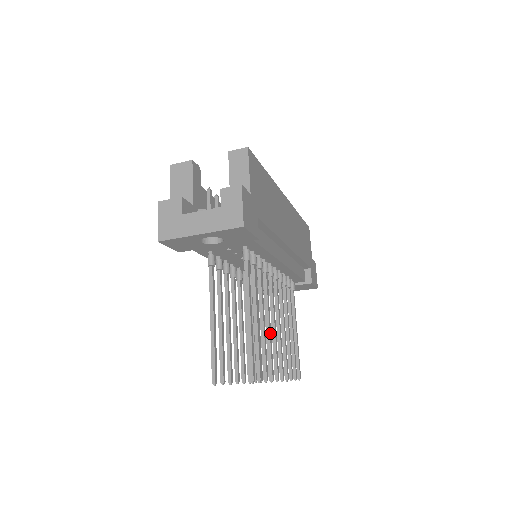
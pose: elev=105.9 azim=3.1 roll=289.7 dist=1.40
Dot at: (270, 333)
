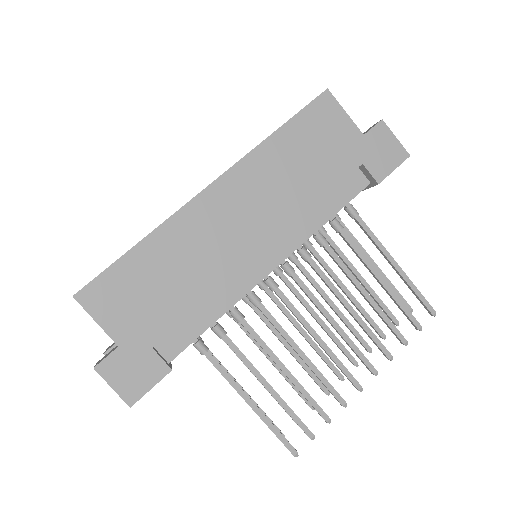
Dot at: (309, 364)
